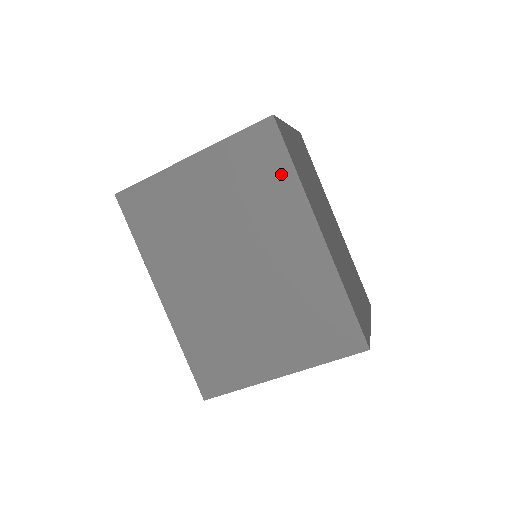
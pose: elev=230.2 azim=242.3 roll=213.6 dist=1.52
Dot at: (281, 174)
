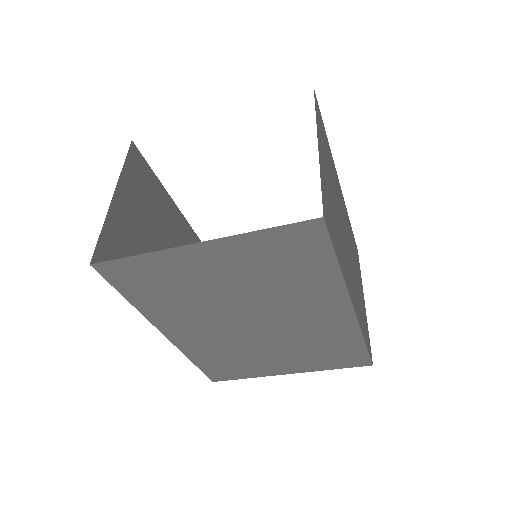
Dot at: (320, 267)
